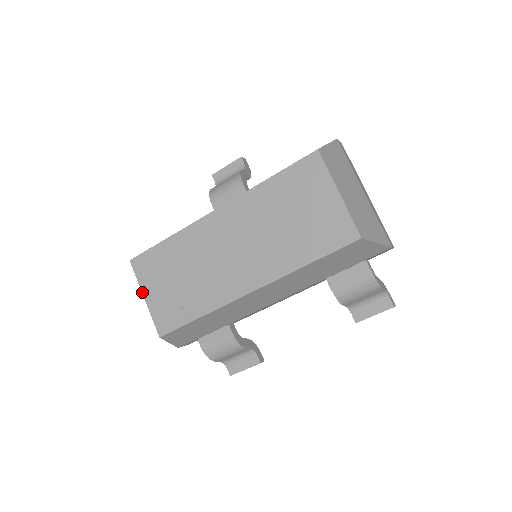
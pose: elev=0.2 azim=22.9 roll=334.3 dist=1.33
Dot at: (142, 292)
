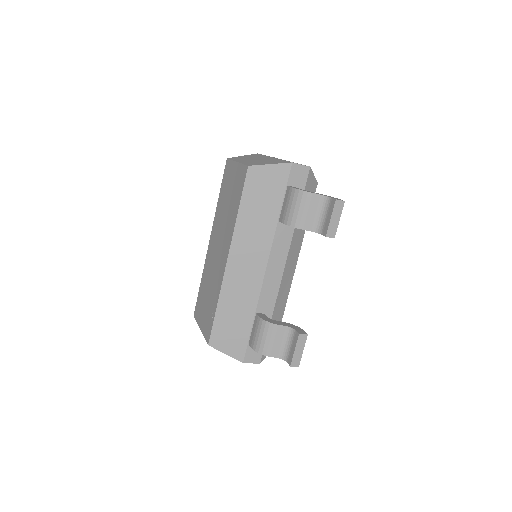
Dot at: (199, 327)
